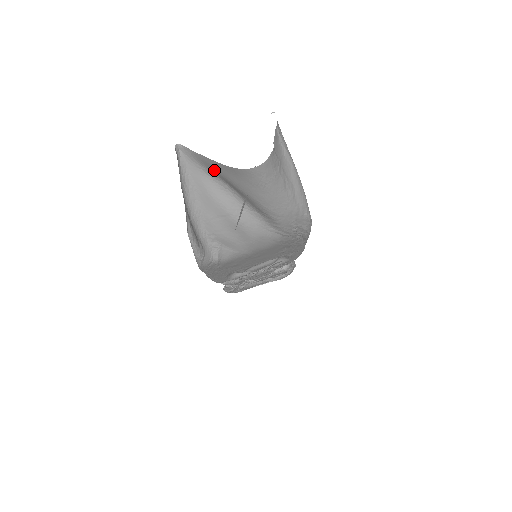
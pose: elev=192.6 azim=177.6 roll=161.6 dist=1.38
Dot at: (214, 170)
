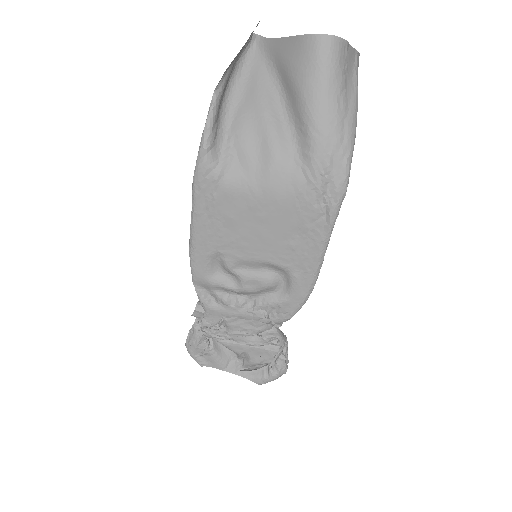
Dot at: (277, 58)
